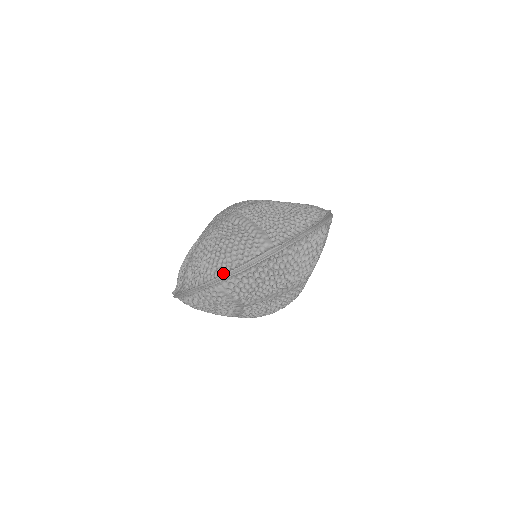
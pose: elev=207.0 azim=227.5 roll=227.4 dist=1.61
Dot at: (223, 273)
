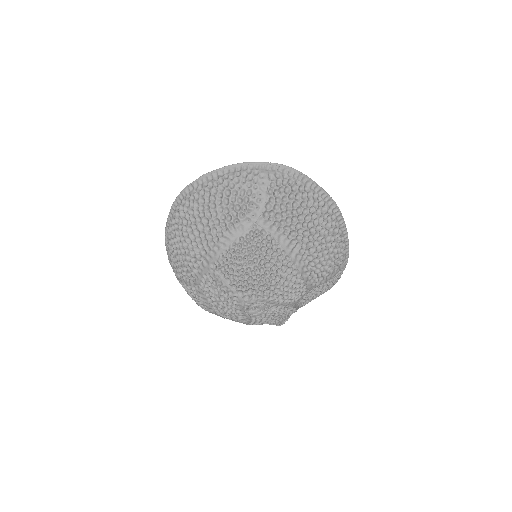
Dot at: (277, 165)
